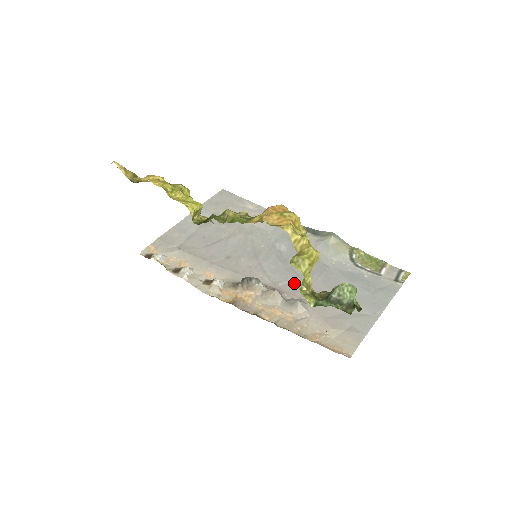
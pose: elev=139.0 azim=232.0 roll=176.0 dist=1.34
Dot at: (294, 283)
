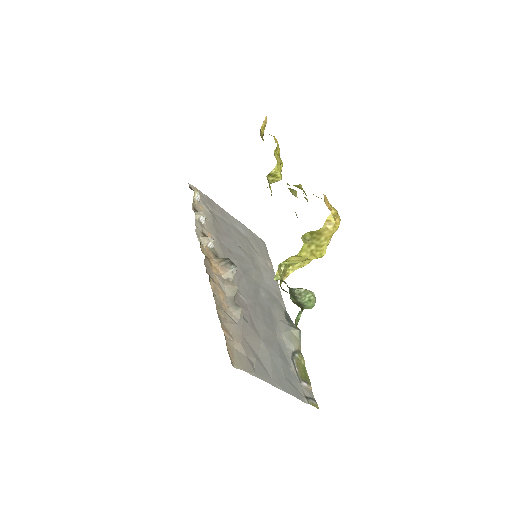
Dot at: (248, 307)
